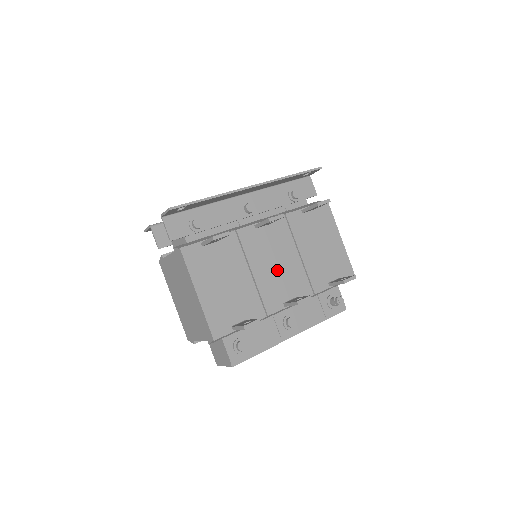
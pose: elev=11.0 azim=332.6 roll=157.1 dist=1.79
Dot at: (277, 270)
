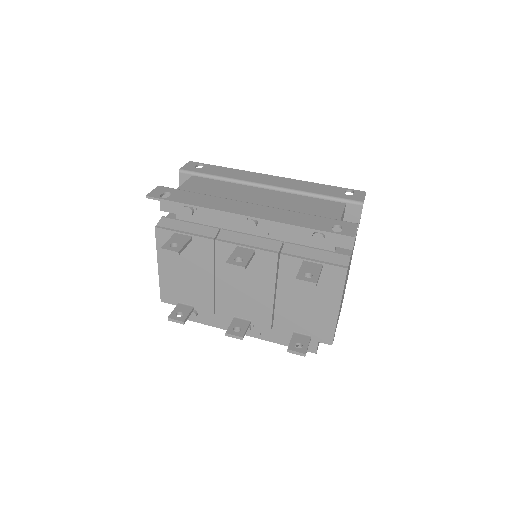
Dot at: (242, 292)
